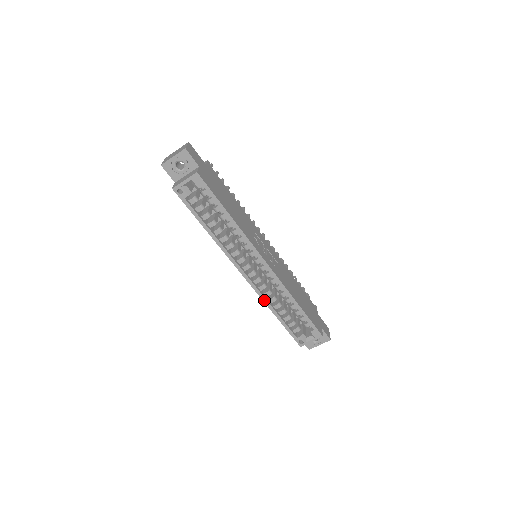
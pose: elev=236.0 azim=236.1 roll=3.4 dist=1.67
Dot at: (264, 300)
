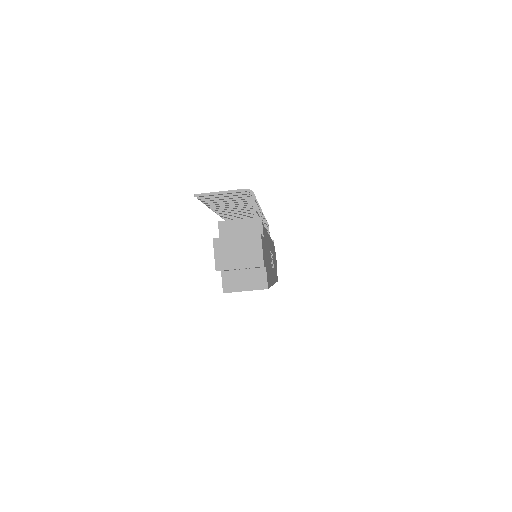
Dot at: occluded
